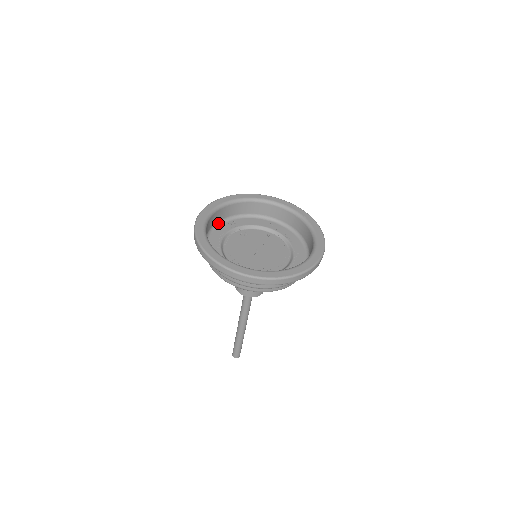
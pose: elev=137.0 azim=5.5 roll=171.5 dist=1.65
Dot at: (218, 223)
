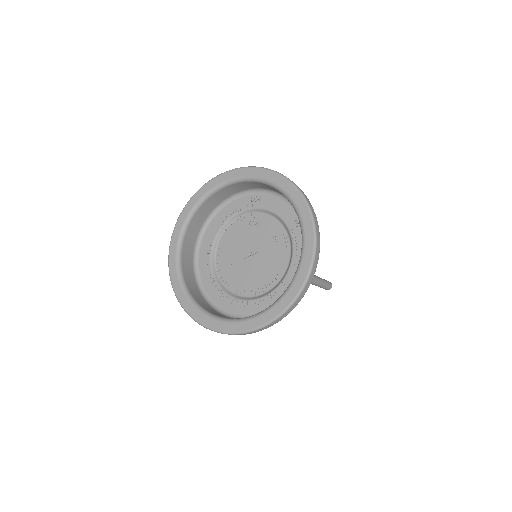
Dot at: (240, 193)
